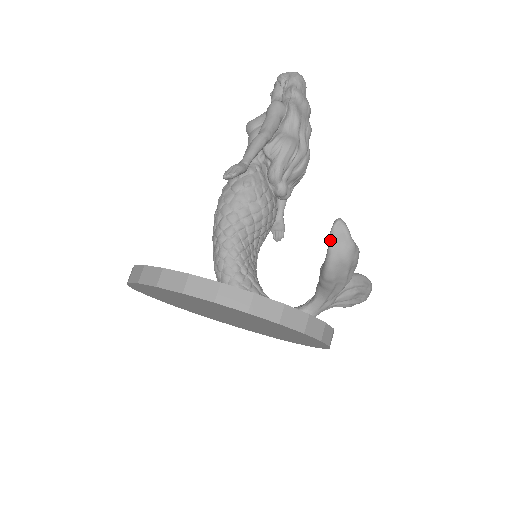
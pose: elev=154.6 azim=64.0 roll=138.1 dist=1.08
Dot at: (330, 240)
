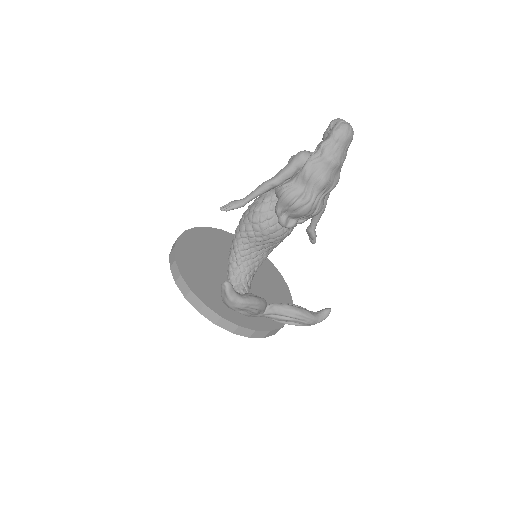
Dot at: (221, 290)
